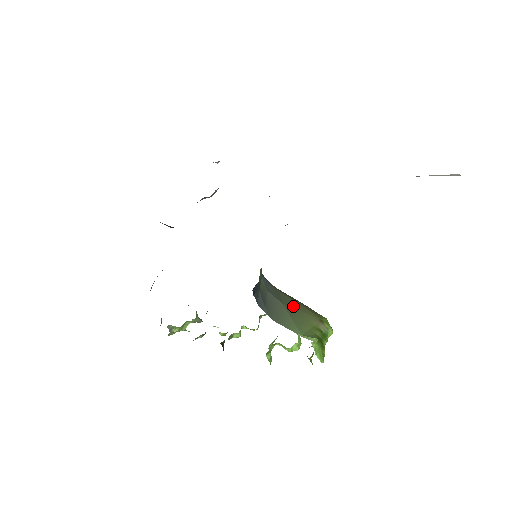
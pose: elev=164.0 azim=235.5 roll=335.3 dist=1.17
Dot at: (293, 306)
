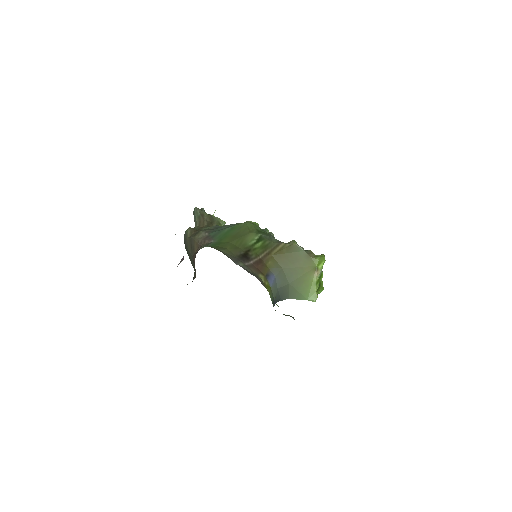
Dot at: (296, 277)
